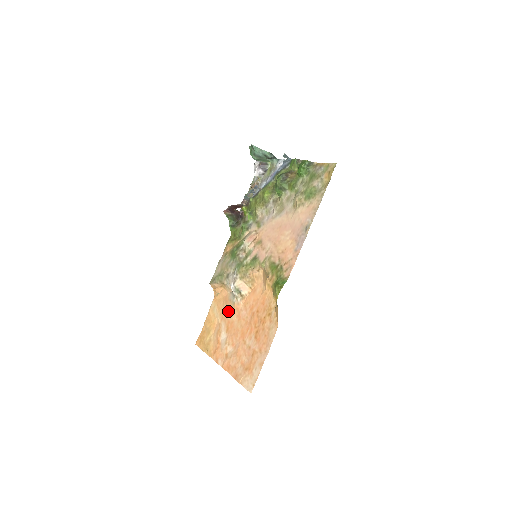
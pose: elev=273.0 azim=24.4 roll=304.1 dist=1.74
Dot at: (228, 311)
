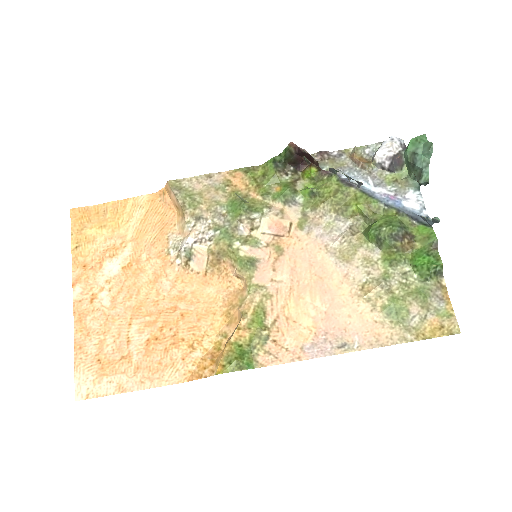
Dot at: (151, 246)
